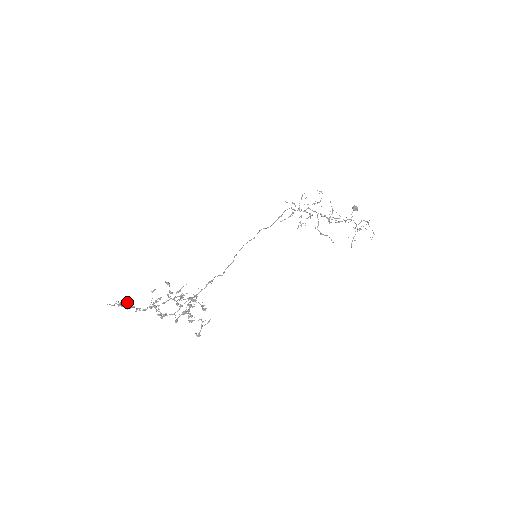
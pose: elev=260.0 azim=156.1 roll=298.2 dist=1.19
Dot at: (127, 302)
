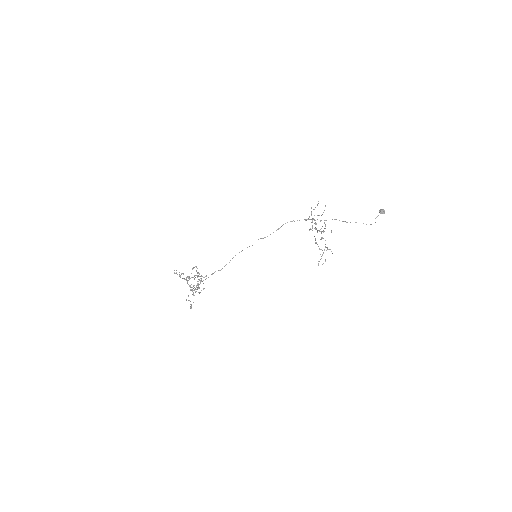
Dot at: (179, 272)
